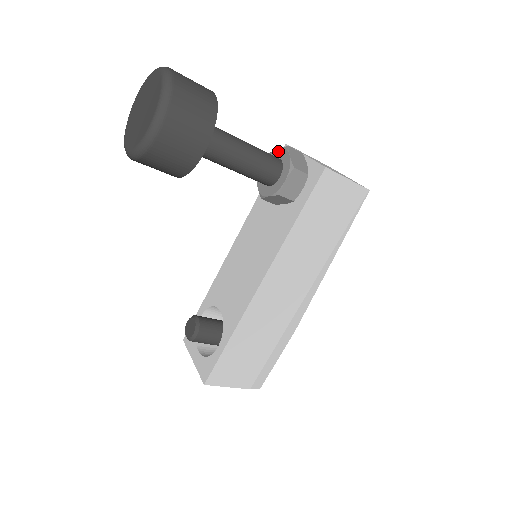
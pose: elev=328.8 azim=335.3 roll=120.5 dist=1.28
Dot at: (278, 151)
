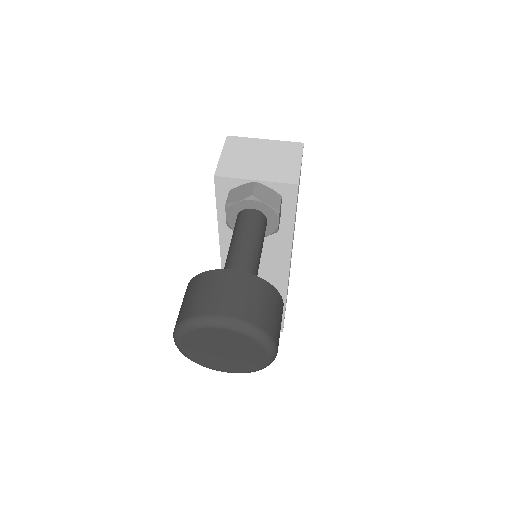
Dot at: (242, 204)
